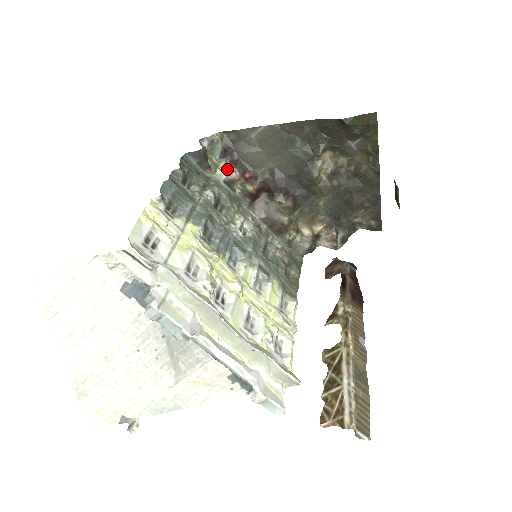
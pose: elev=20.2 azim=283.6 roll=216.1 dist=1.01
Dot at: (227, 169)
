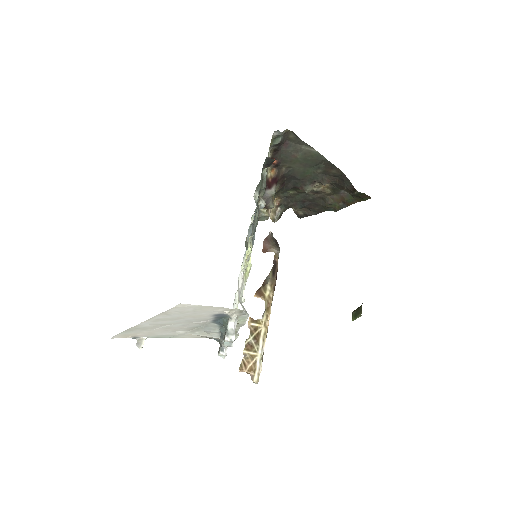
Dot at: (269, 155)
